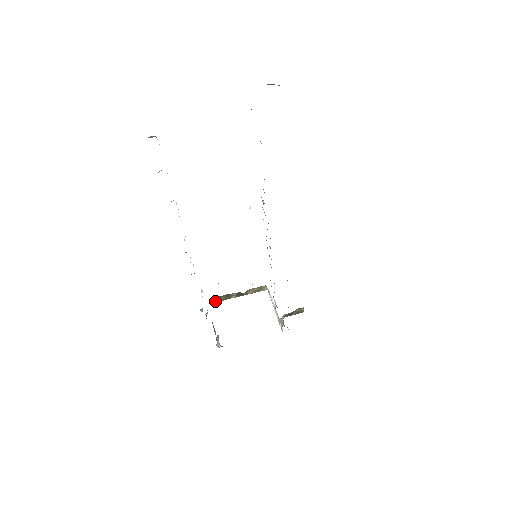
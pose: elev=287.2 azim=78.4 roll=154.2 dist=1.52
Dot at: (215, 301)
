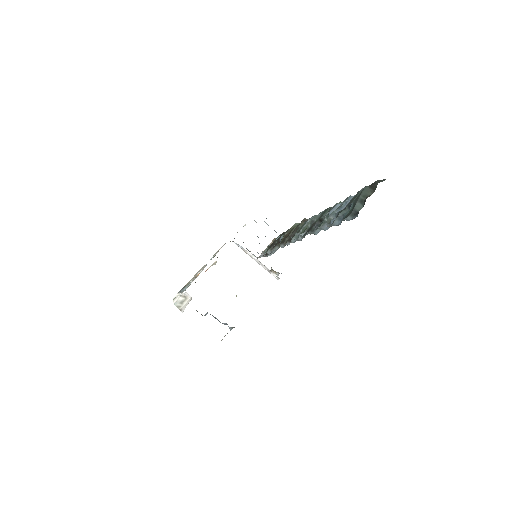
Dot at: occluded
